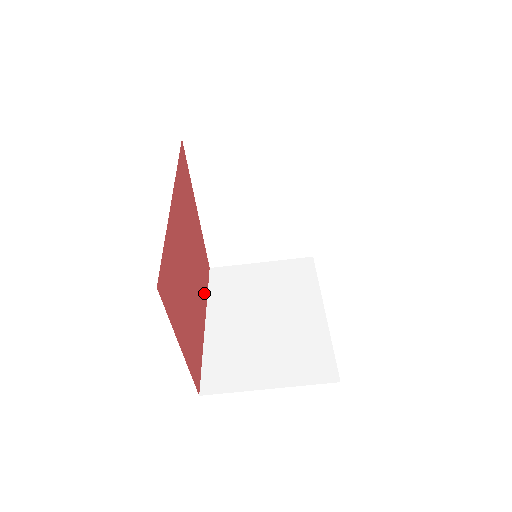
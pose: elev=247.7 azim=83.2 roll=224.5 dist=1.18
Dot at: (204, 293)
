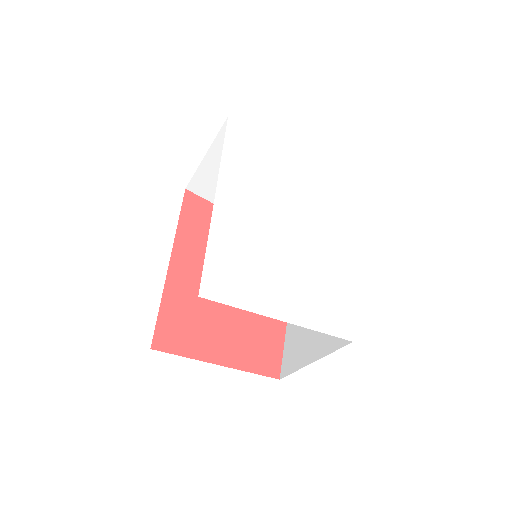
Dot at: occluded
